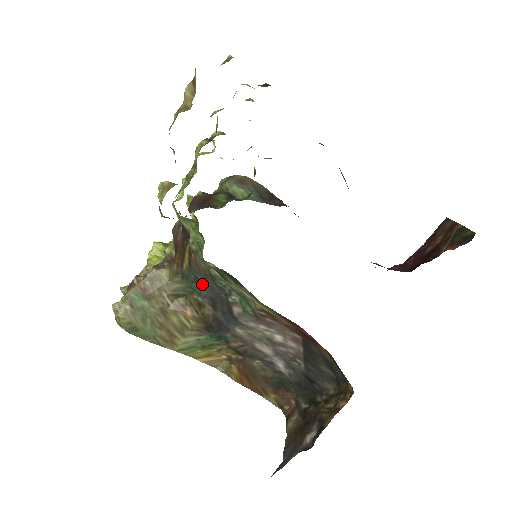
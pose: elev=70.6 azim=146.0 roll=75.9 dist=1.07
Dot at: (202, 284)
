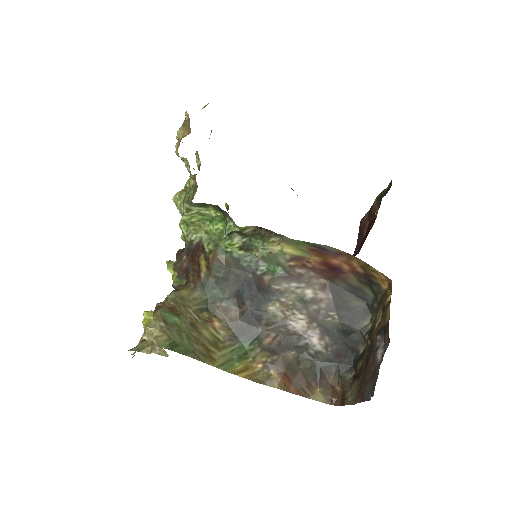
Dot at: (224, 282)
